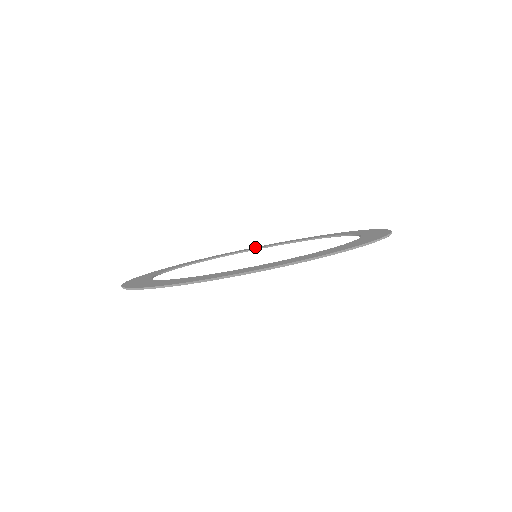
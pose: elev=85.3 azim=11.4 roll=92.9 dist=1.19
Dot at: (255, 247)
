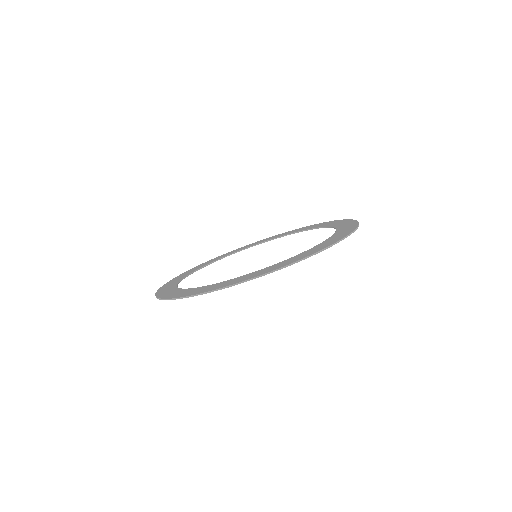
Dot at: (281, 234)
